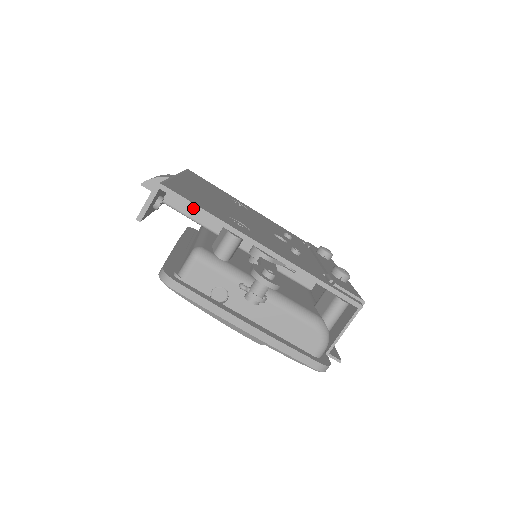
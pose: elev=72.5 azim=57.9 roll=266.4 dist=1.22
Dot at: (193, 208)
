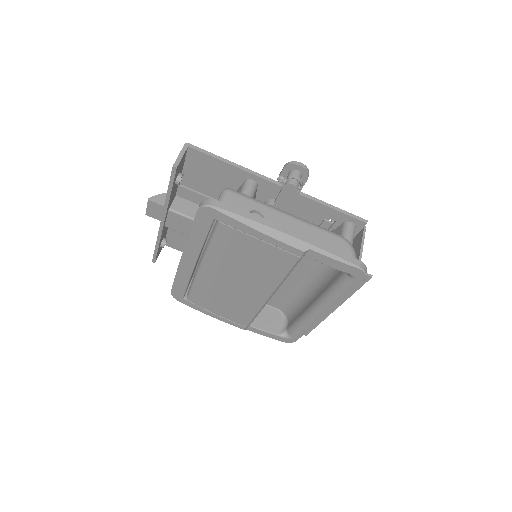
Dot at: (217, 158)
